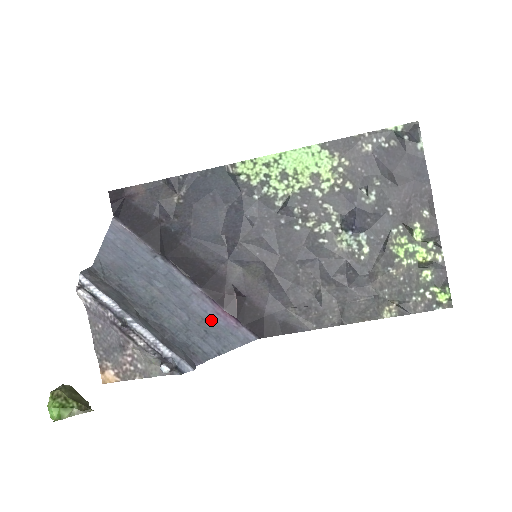
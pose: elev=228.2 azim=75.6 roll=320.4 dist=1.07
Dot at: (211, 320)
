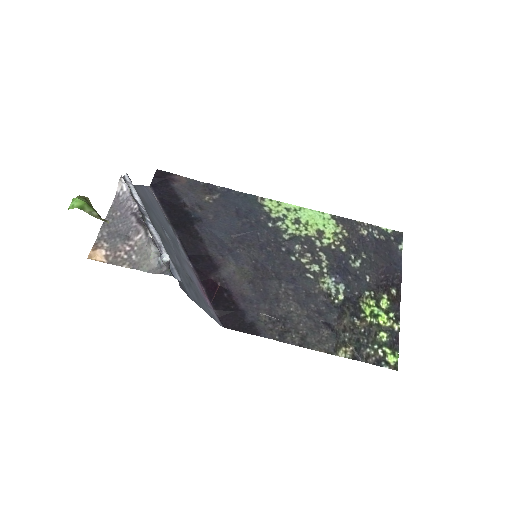
Dot at: (194, 284)
